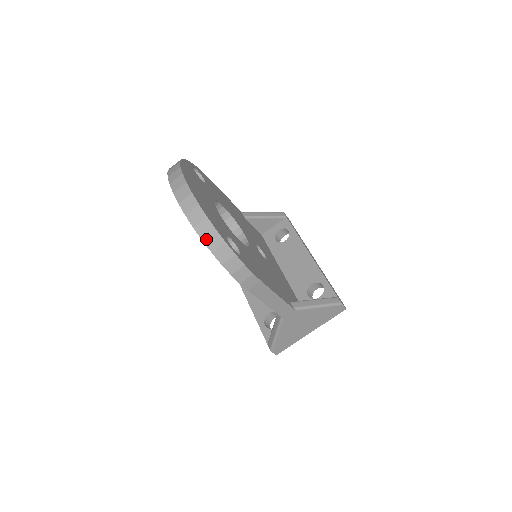
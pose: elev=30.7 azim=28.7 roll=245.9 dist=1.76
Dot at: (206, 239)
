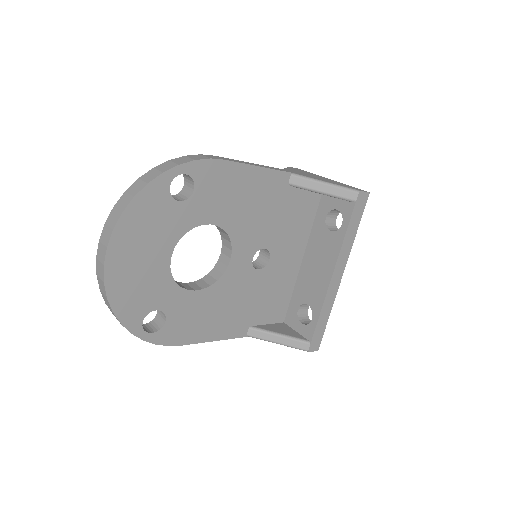
Dot at: (116, 318)
